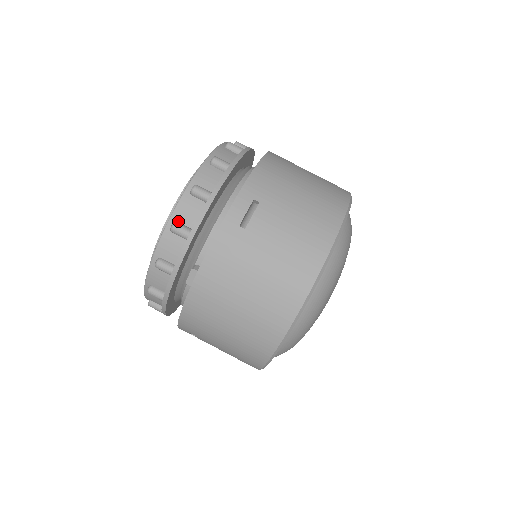
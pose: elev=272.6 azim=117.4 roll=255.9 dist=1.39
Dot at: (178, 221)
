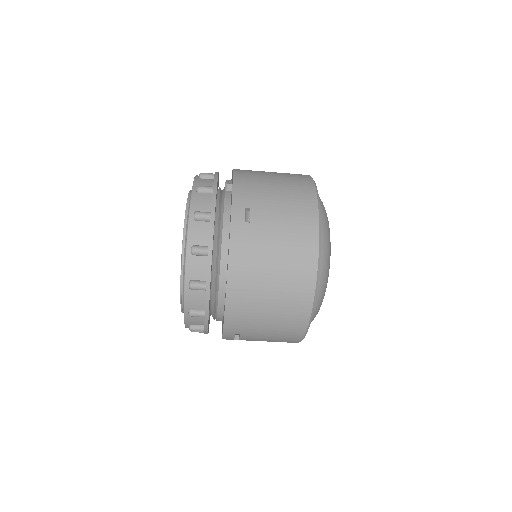
Dot at: occluded
